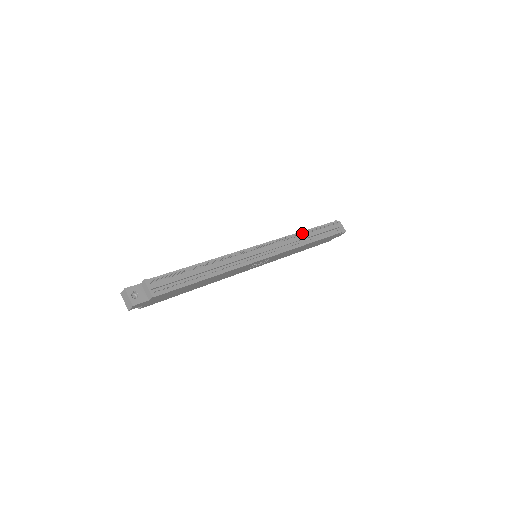
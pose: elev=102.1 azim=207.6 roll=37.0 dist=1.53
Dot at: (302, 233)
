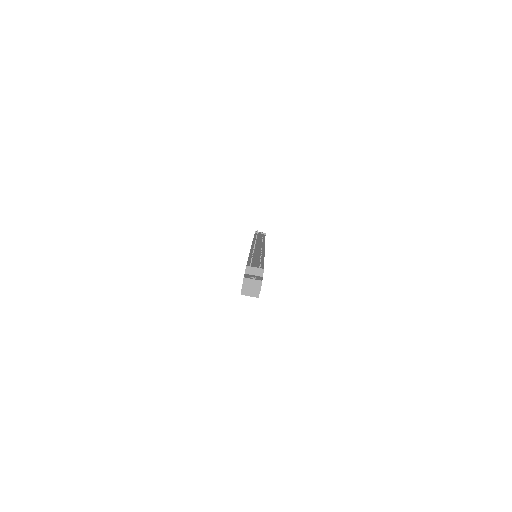
Dot at: occluded
